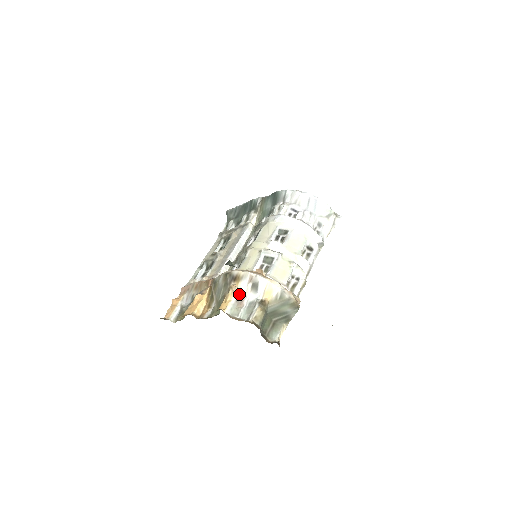
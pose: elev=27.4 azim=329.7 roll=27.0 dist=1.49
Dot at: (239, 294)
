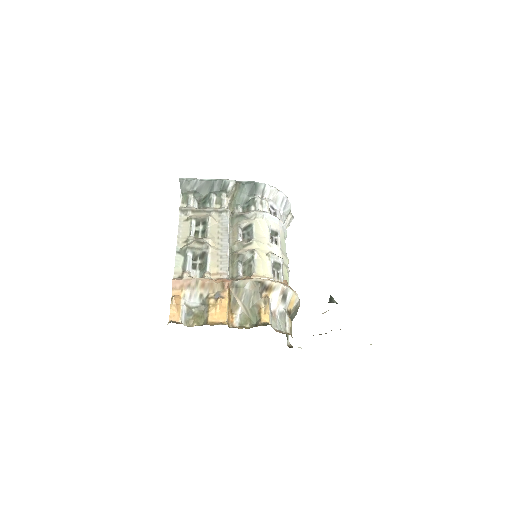
Dot at: (271, 304)
